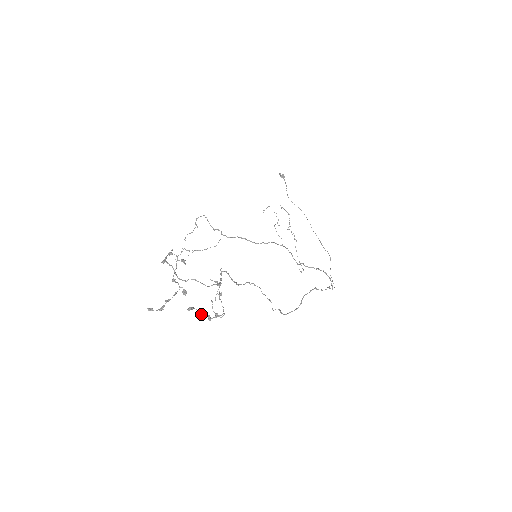
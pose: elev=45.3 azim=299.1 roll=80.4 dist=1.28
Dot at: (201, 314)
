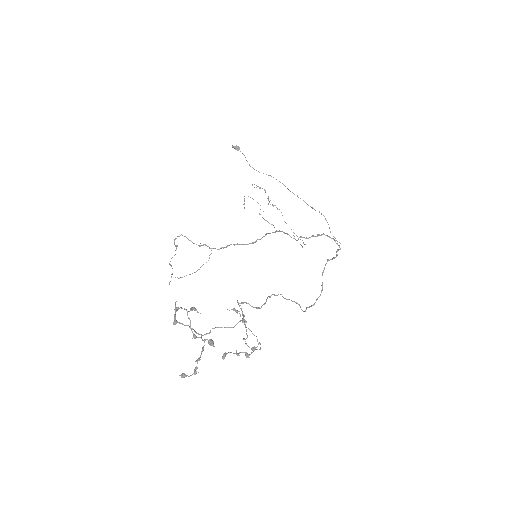
Dot at: occluded
